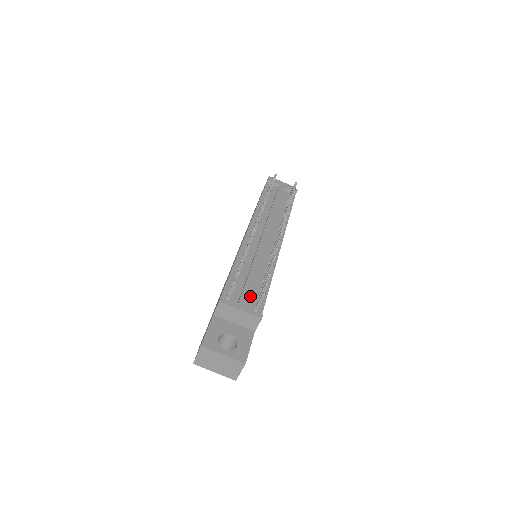
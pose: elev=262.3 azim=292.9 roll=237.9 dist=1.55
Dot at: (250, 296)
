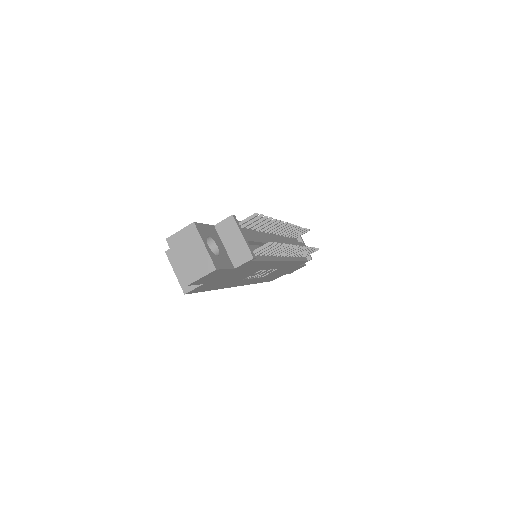
Dot at: (251, 245)
